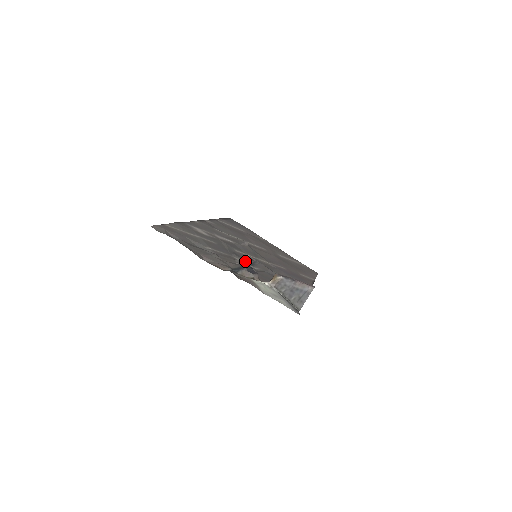
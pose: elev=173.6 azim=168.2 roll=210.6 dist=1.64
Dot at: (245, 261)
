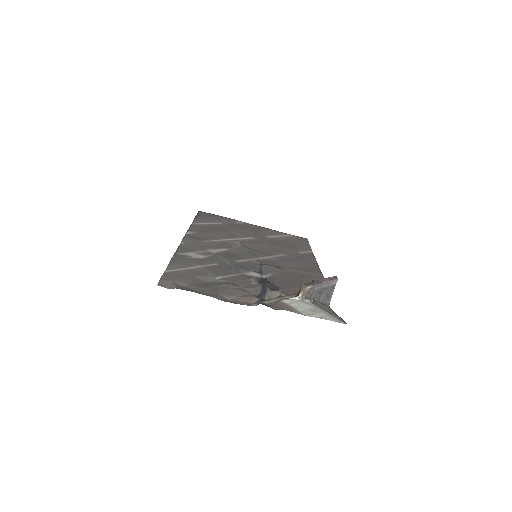
Dot at: (254, 272)
